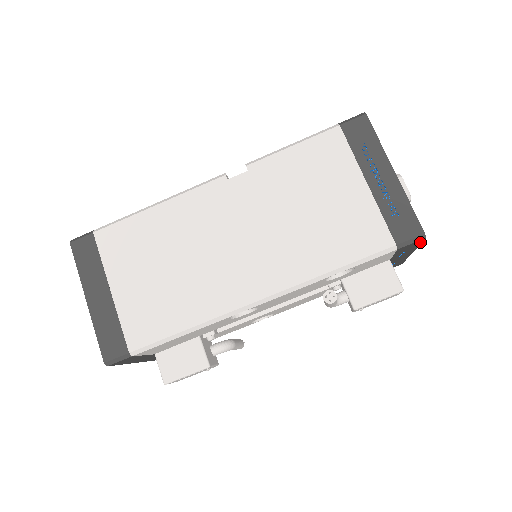
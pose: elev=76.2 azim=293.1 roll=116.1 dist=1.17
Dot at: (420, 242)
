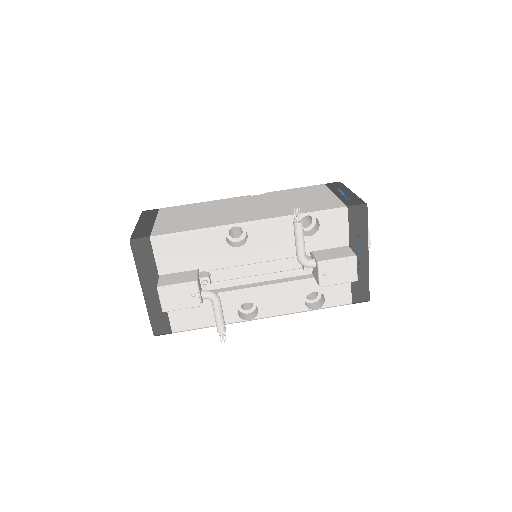
Dot at: (366, 217)
